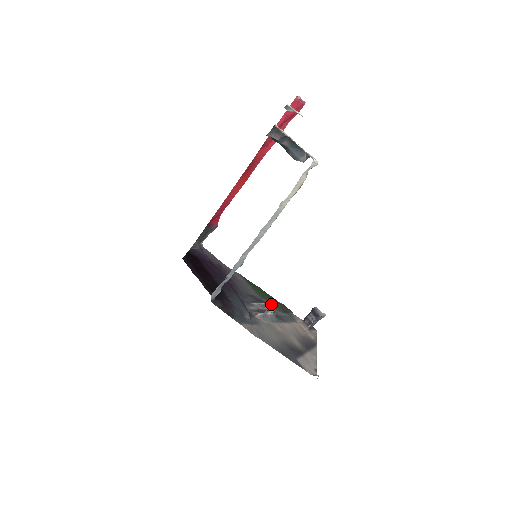
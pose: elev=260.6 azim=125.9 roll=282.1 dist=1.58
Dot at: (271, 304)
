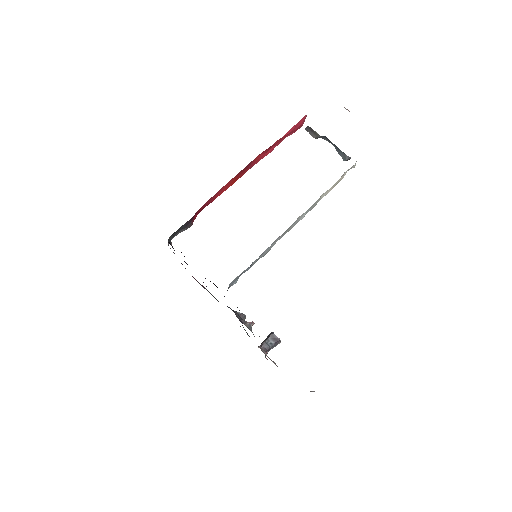
Dot at: occluded
